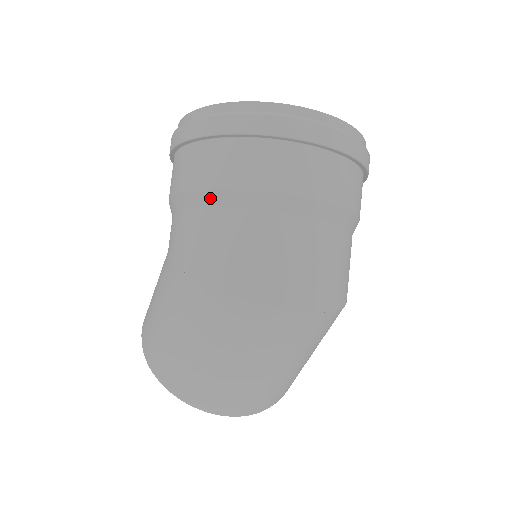
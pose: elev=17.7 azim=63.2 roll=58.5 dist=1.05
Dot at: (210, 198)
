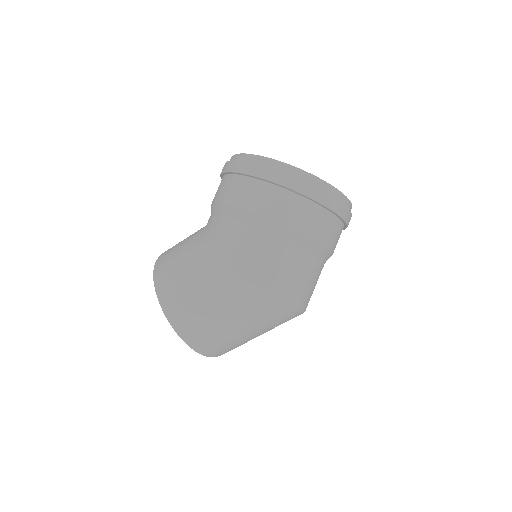
Dot at: (278, 229)
